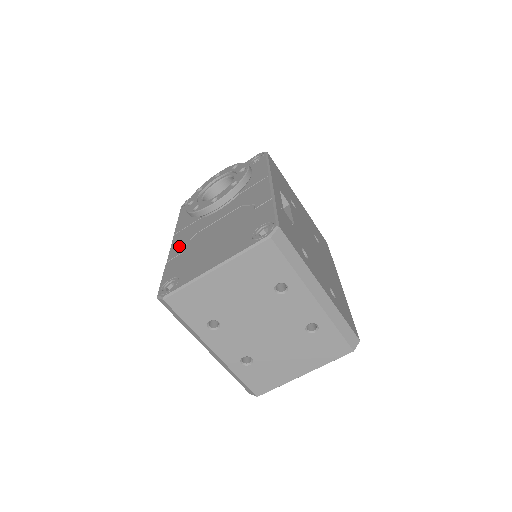
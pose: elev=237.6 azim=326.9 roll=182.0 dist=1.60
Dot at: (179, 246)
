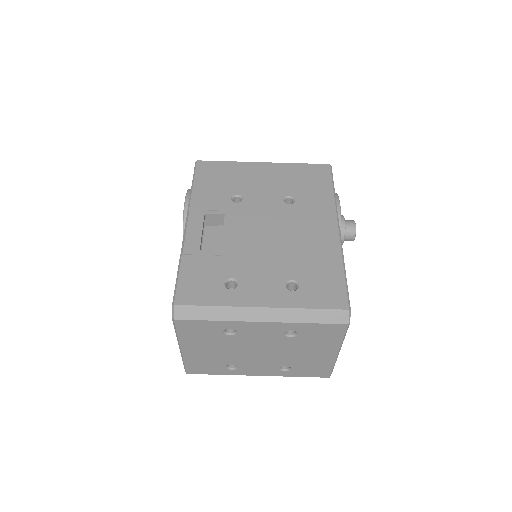
Dot at: occluded
